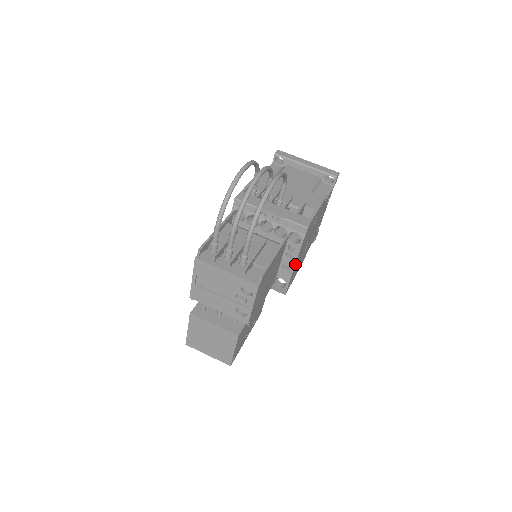
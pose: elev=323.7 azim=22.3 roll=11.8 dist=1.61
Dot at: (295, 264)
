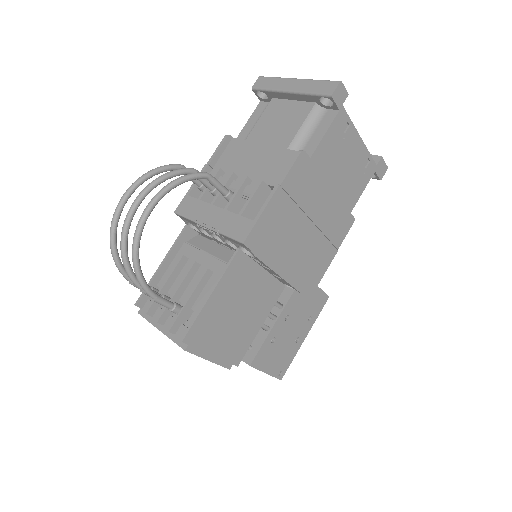
Dot at: (280, 274)
